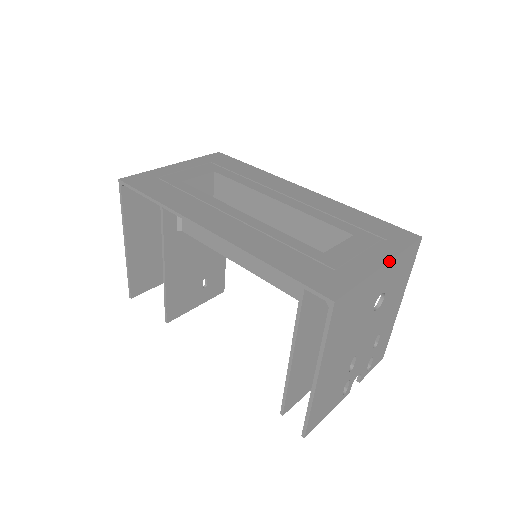
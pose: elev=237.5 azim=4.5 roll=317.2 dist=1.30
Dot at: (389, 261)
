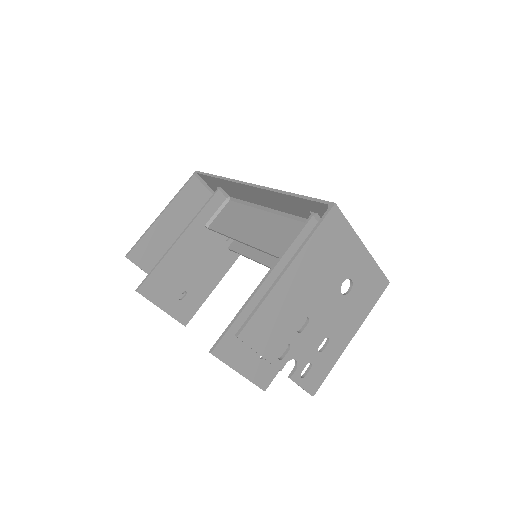
Dot at: (368, 251)
